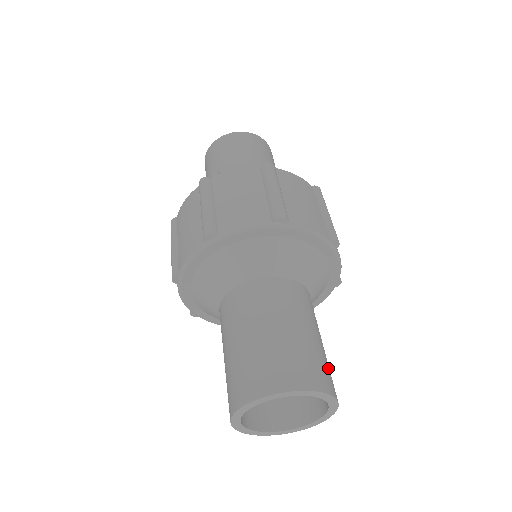
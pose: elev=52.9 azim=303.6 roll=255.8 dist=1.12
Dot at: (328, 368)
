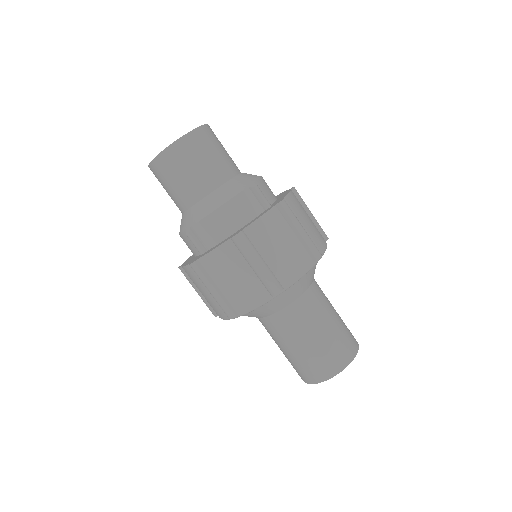
Dot at: (346, 336)
